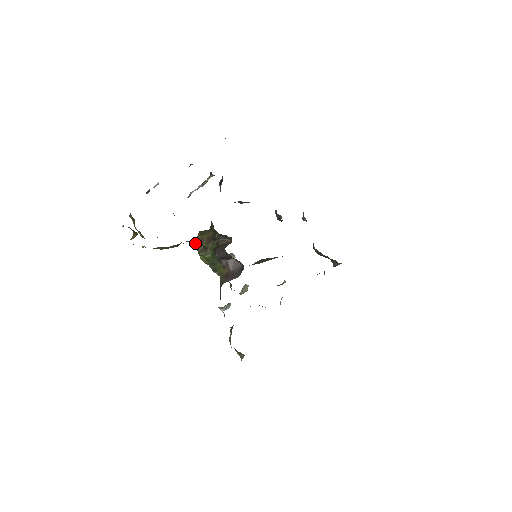
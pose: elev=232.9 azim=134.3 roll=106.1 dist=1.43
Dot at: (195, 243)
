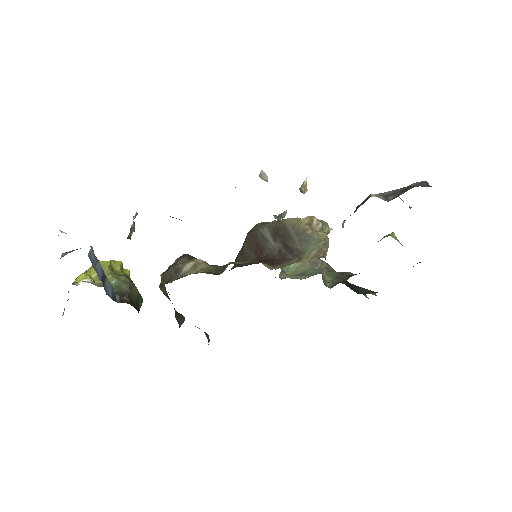
Dot at: occluded
